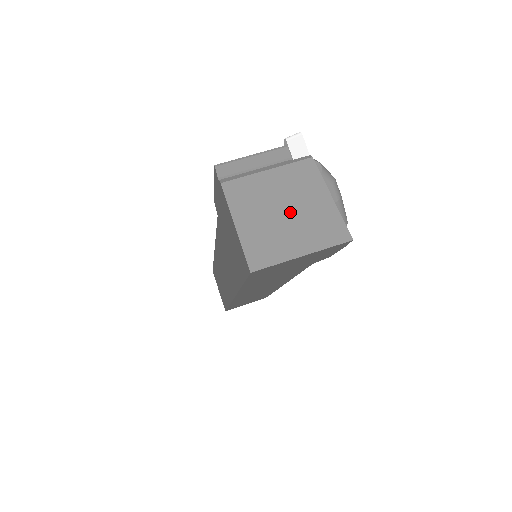
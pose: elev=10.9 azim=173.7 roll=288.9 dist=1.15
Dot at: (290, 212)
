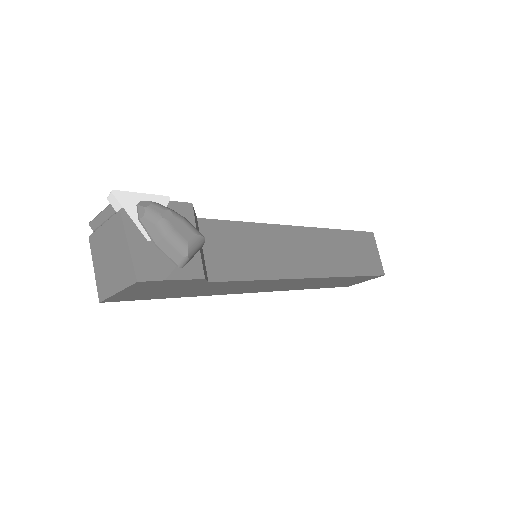
Dot at: (112, 258)
